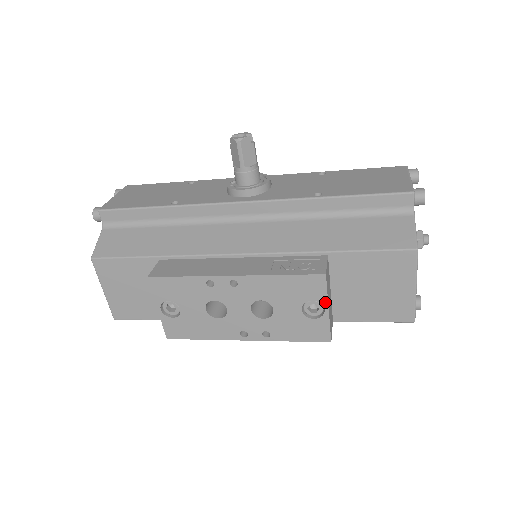
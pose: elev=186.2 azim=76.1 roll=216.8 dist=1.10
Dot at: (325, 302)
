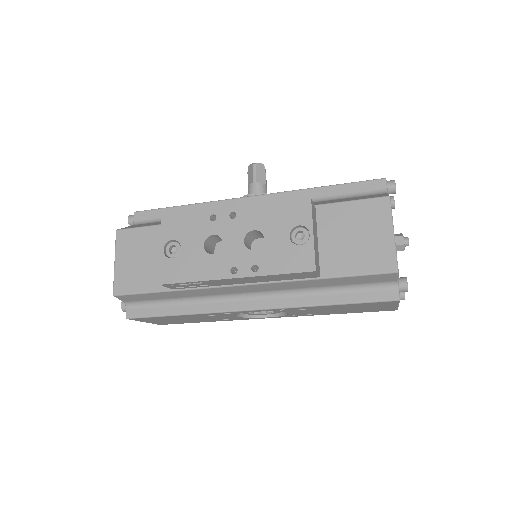
Dot at: (310, 226)
